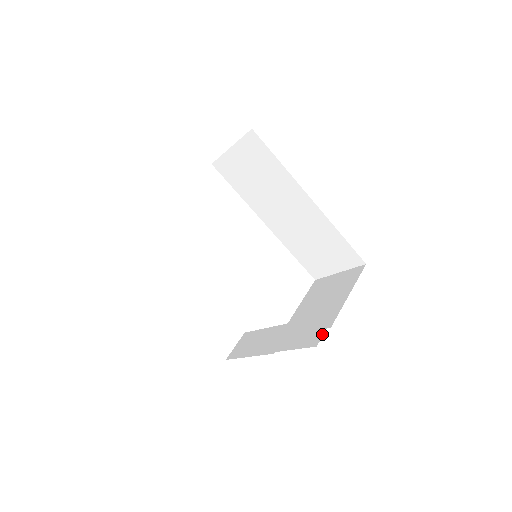
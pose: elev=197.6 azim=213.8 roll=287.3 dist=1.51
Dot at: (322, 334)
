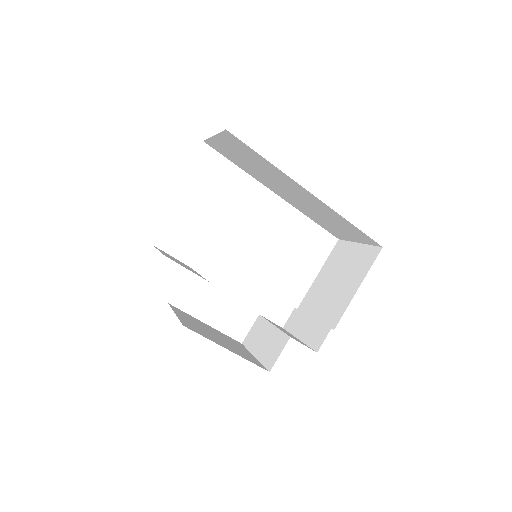
Dot at: (324, 338)
